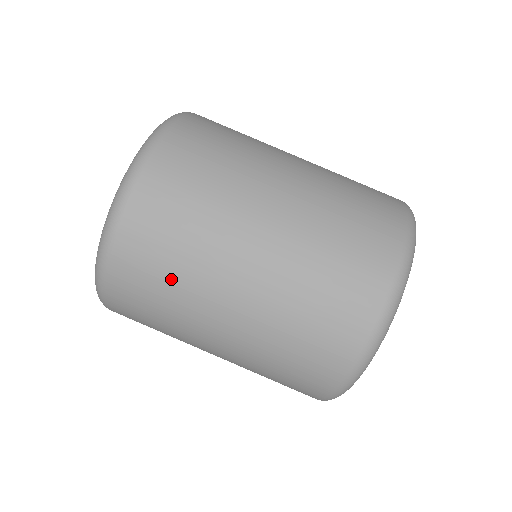
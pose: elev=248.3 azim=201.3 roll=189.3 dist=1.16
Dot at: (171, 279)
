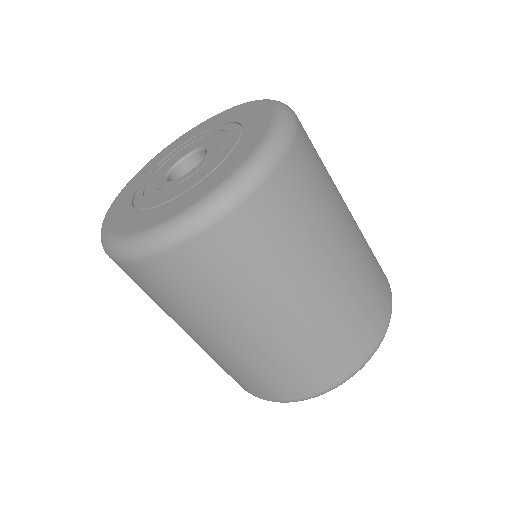
Dot at: (245, 278)
